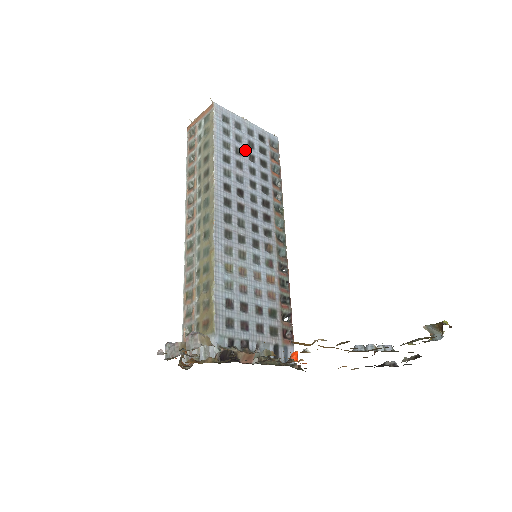
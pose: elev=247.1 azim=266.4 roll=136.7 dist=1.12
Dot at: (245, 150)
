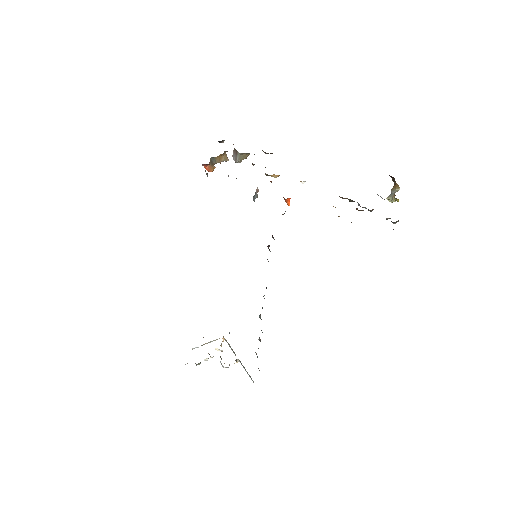
Dot at: occluded
